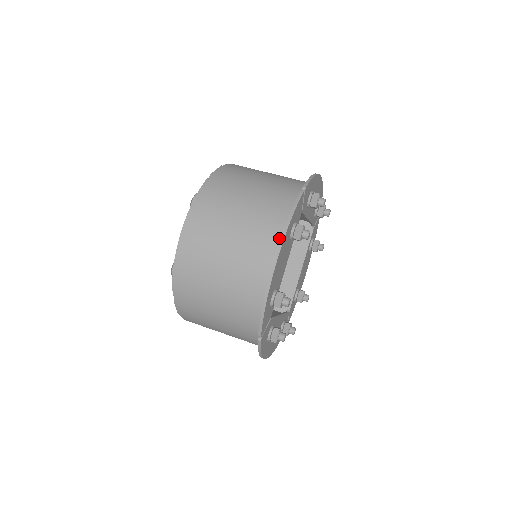
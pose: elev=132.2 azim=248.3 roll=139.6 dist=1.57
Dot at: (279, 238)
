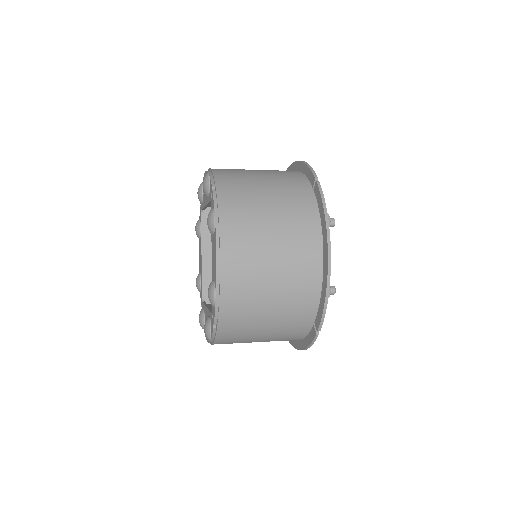
Dot at: (318, 233)
